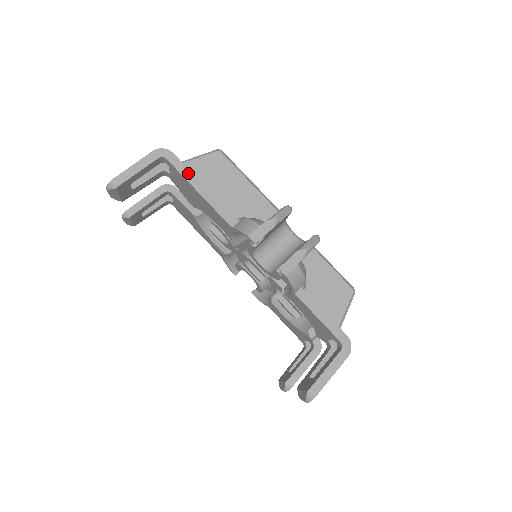
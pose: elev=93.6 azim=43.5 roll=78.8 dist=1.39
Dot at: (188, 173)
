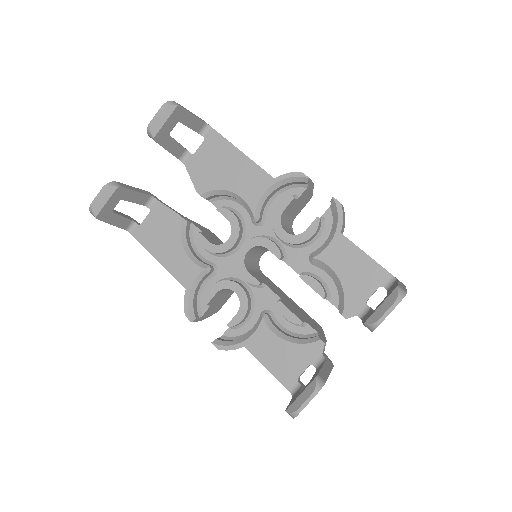
Dot at: (229, 142)
